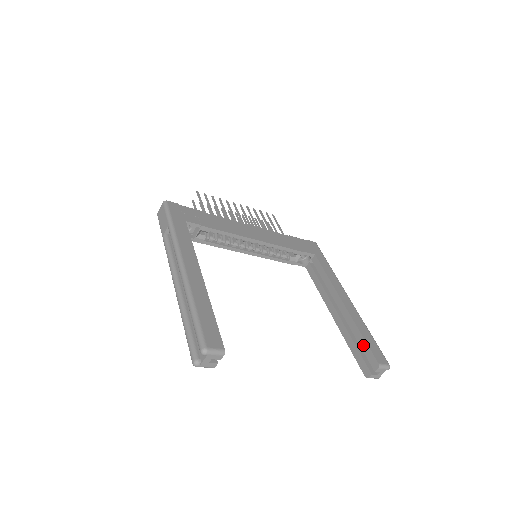
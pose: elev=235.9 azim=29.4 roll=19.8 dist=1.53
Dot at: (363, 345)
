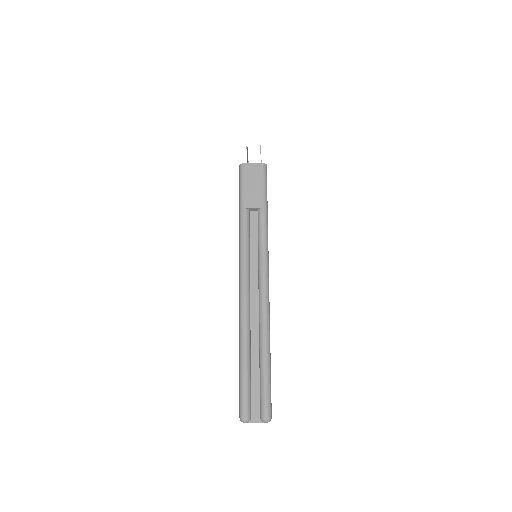
Dot at: occluded
